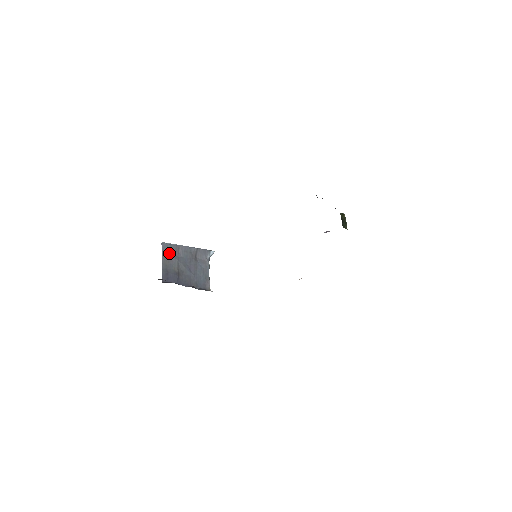
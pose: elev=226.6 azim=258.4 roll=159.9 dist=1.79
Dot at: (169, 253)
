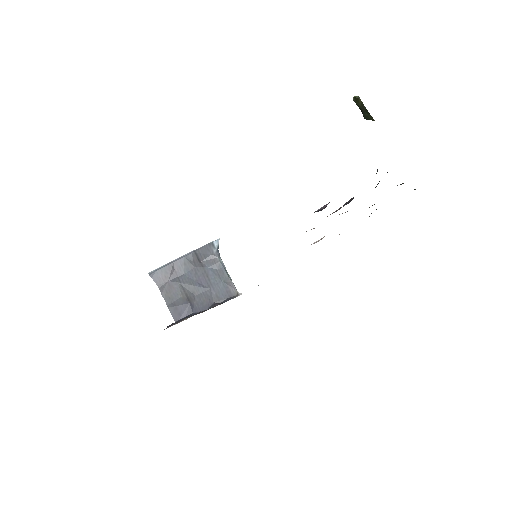
Dot at: (165, 280)
